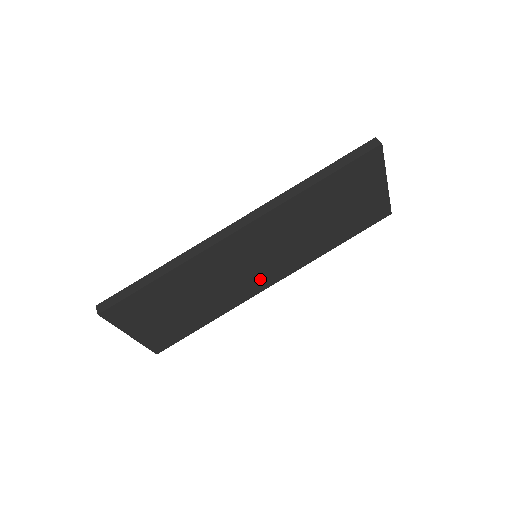
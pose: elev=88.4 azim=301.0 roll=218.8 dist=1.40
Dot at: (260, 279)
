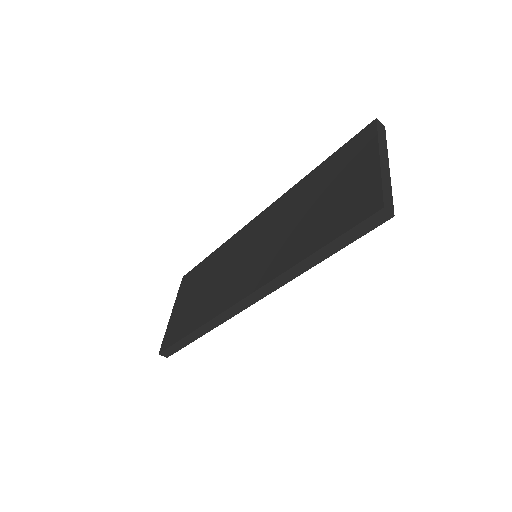
Dot at: occluded
